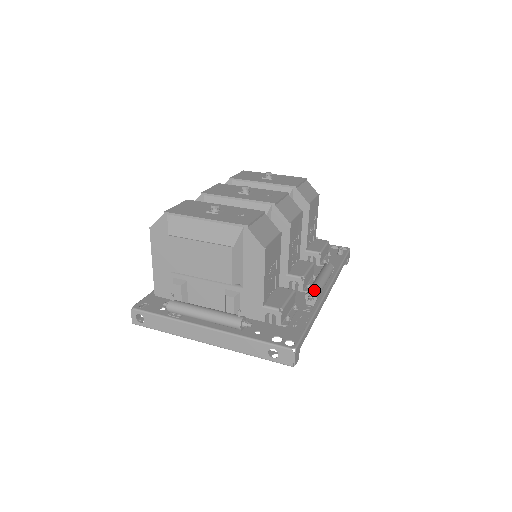
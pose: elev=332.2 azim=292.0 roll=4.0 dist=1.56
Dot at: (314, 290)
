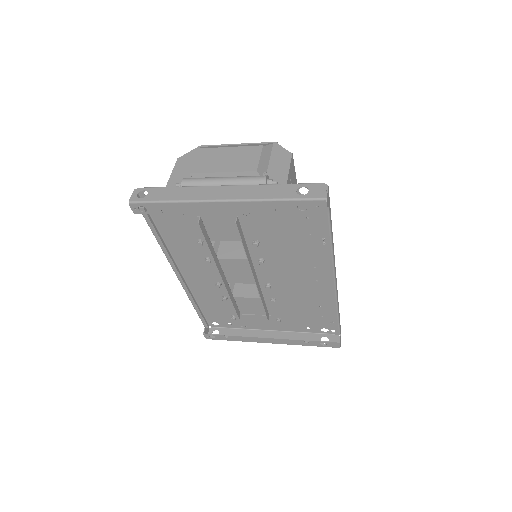
Dot at: occluded
